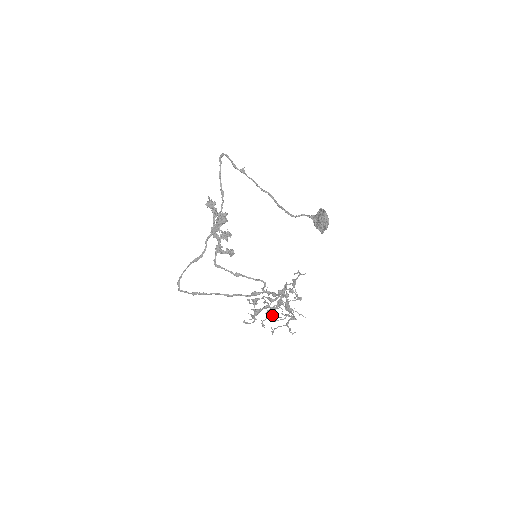
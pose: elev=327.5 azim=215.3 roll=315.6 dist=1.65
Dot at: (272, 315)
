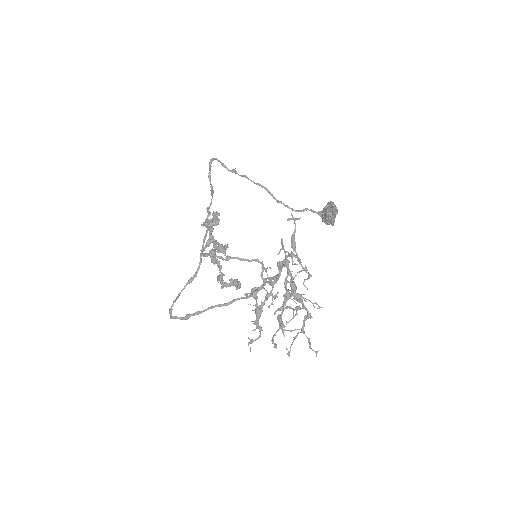
Dot at: (282, 323)
